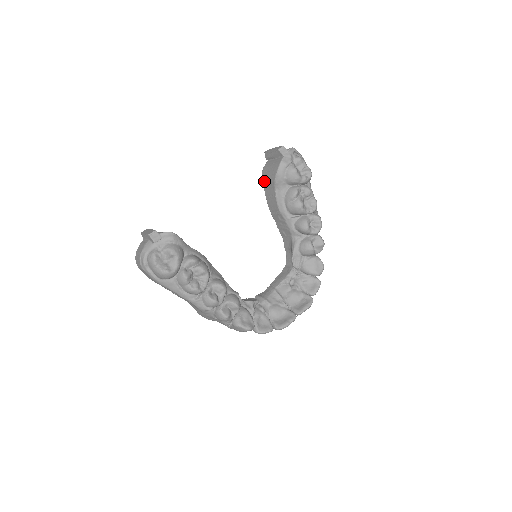
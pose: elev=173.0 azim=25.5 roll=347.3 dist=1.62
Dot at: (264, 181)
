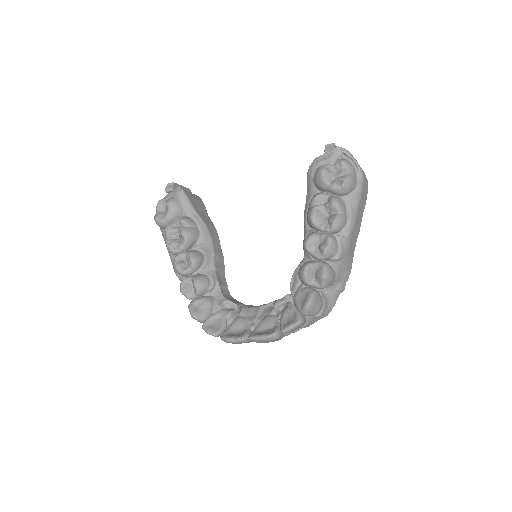
Dot at: occluded
